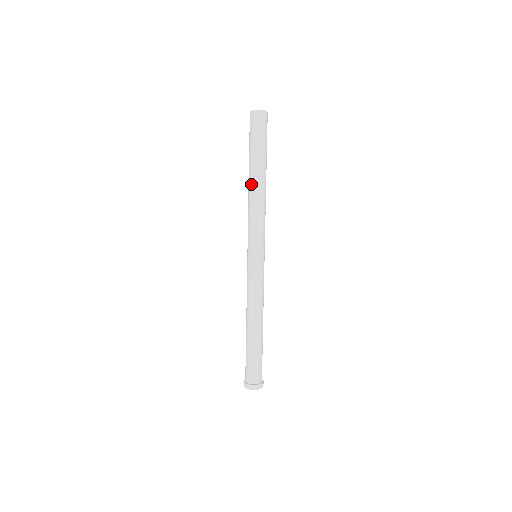
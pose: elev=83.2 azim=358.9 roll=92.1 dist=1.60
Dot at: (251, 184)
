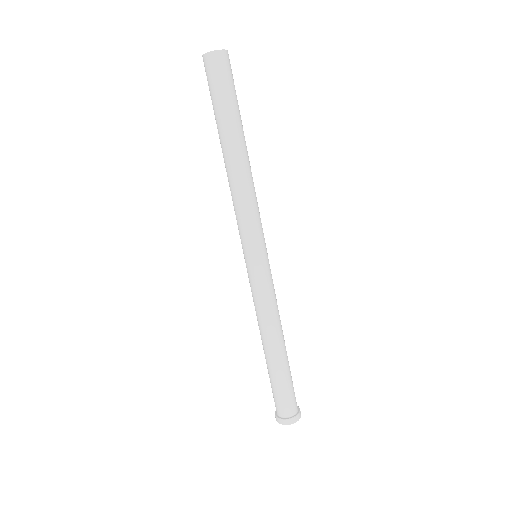
Dot at: (227, 161)
